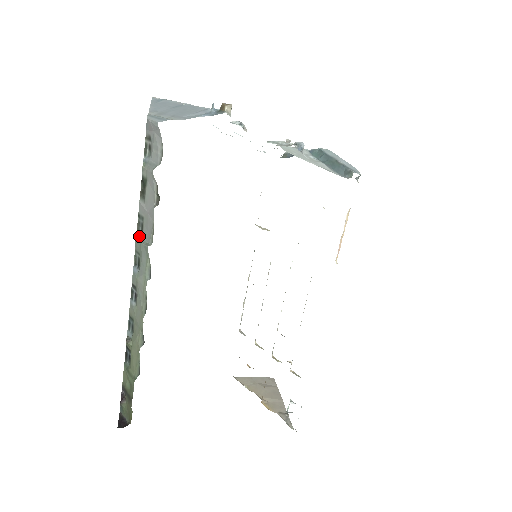
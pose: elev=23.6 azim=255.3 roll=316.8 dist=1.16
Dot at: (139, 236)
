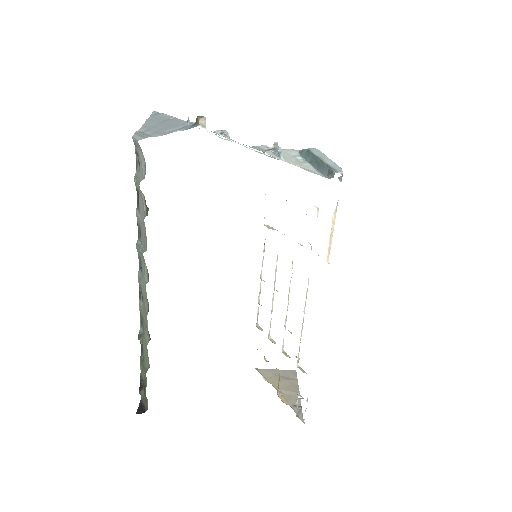
Dot at: (139, 243)
